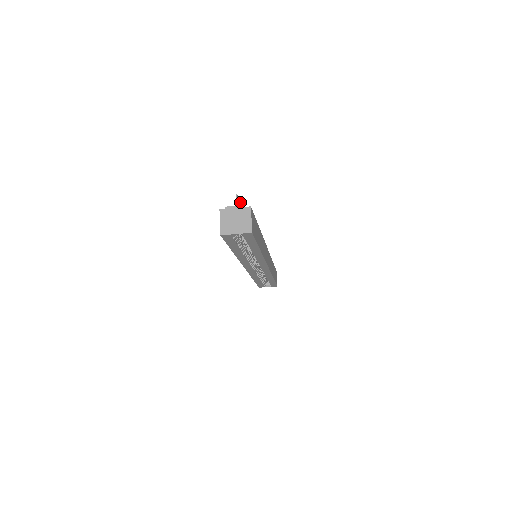
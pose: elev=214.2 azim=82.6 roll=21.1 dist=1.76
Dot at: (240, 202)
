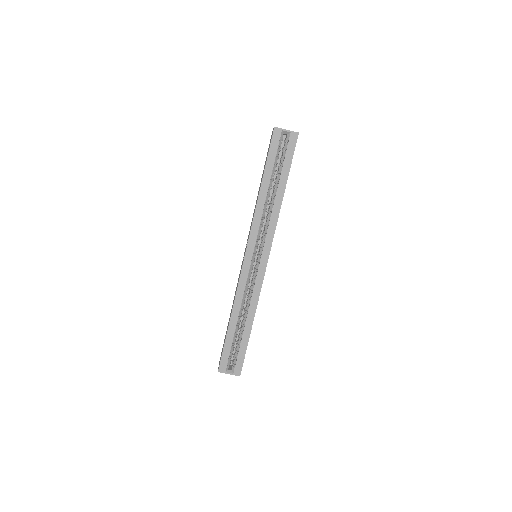
Dot at: occluded
